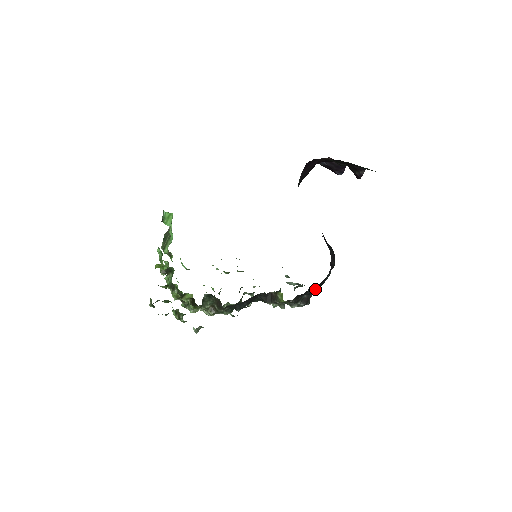
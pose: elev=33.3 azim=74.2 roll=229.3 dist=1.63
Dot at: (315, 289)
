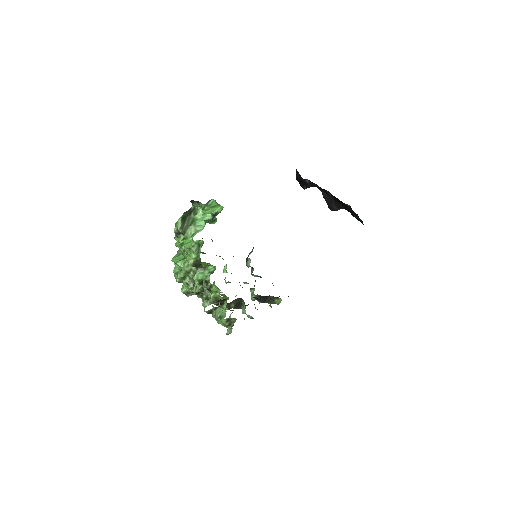
Dot at: occluded
